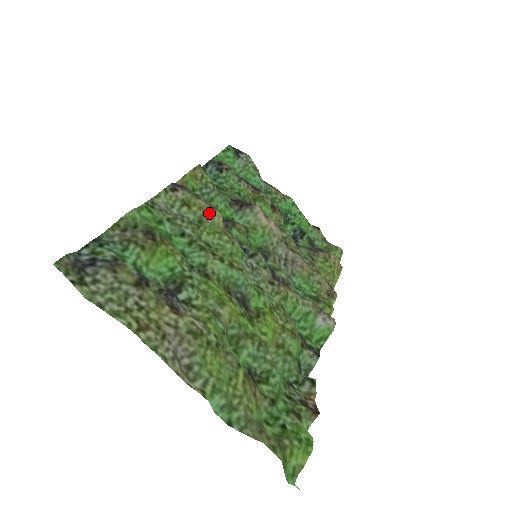
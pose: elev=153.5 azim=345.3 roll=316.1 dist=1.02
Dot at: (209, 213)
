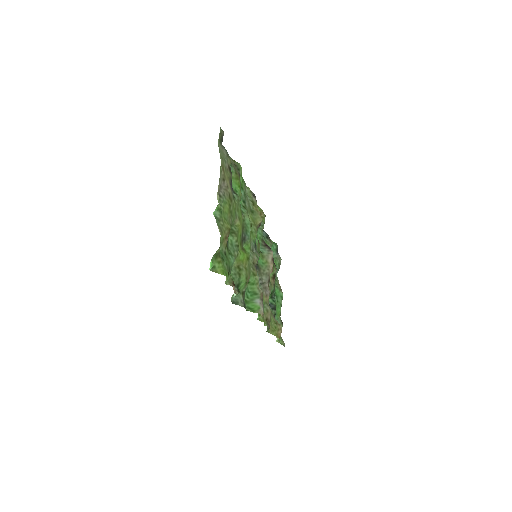
Dot at: (258, 215)
